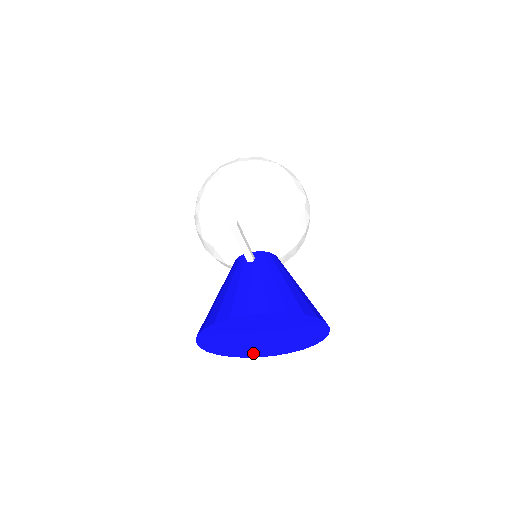
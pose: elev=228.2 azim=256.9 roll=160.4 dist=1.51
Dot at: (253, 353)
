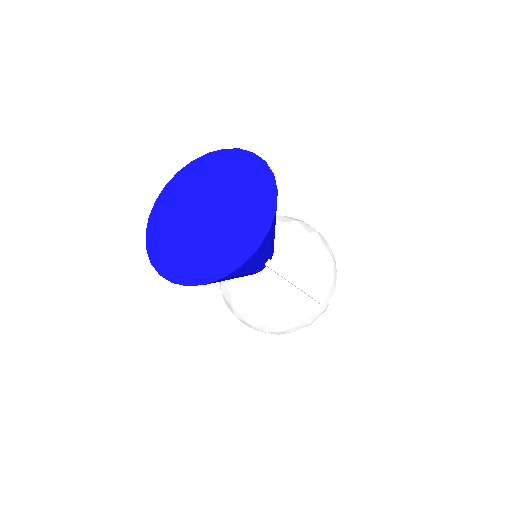
Dot at: (226, 258)
